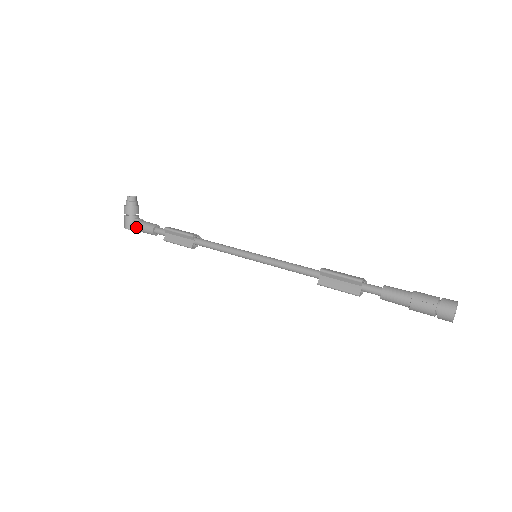
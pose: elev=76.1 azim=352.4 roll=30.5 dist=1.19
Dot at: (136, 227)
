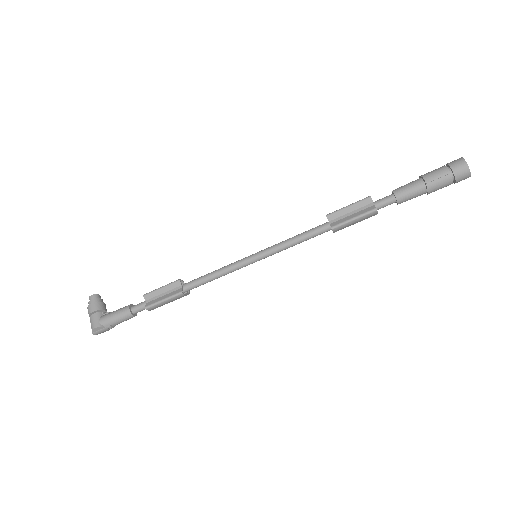
Dot at: (107, 319)
